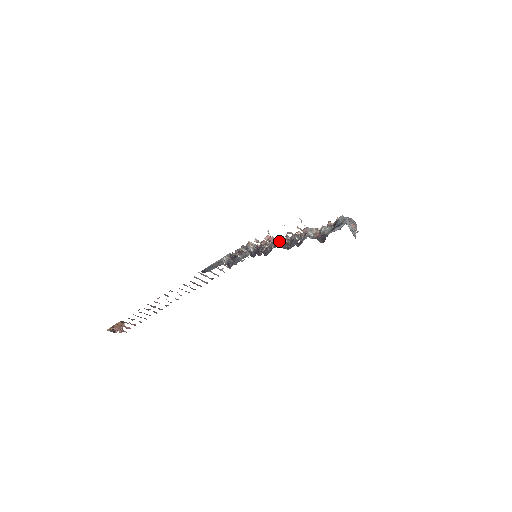
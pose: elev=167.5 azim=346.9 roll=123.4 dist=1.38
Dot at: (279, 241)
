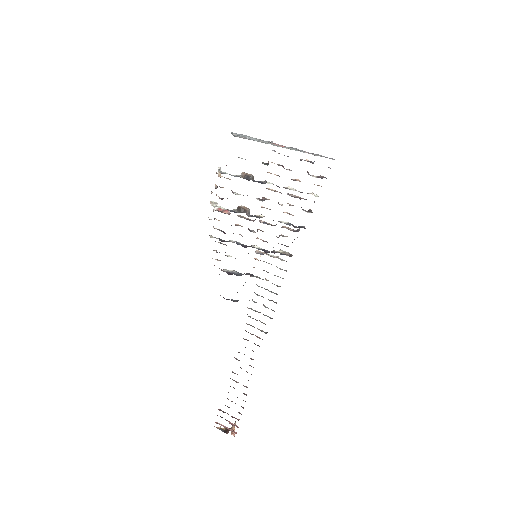
Dot at: (232, 210)
